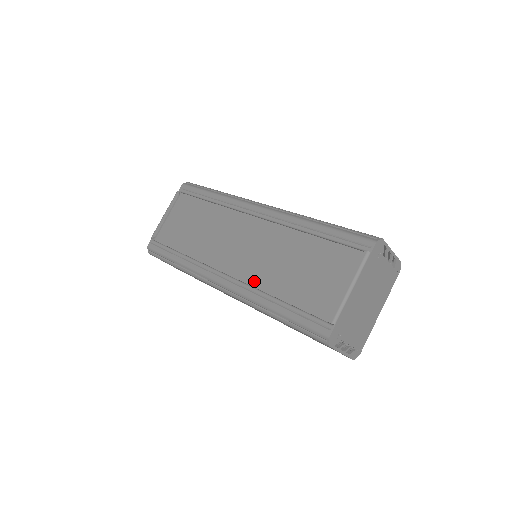
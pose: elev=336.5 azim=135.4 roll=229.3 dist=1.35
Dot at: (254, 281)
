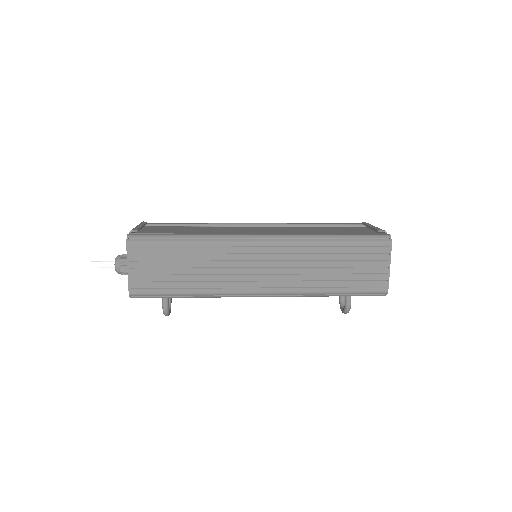
Dot at: occluded
